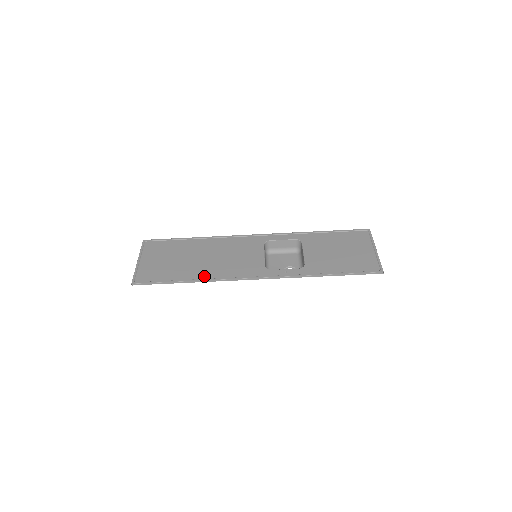
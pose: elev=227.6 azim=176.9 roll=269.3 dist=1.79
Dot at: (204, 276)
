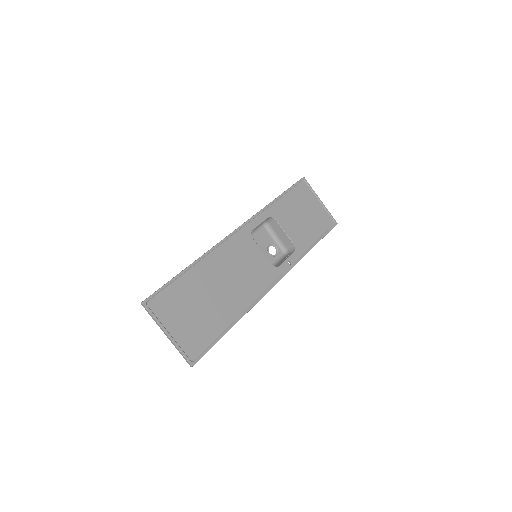
Dot at: (242, 309)
